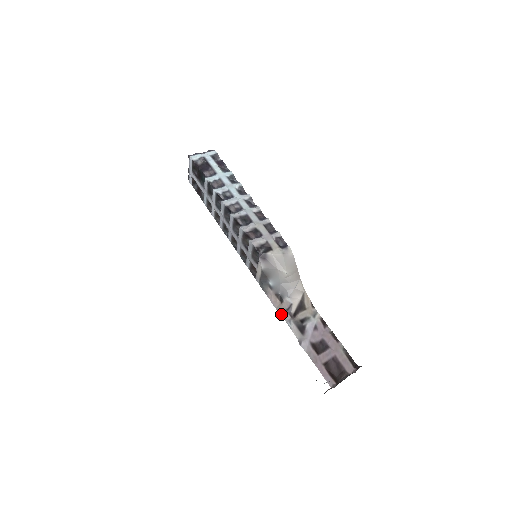
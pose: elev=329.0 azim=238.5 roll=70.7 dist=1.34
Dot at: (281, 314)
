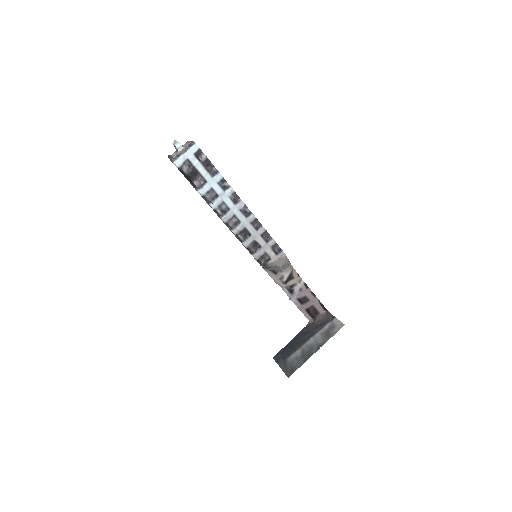
Dot at: (276, 282)
